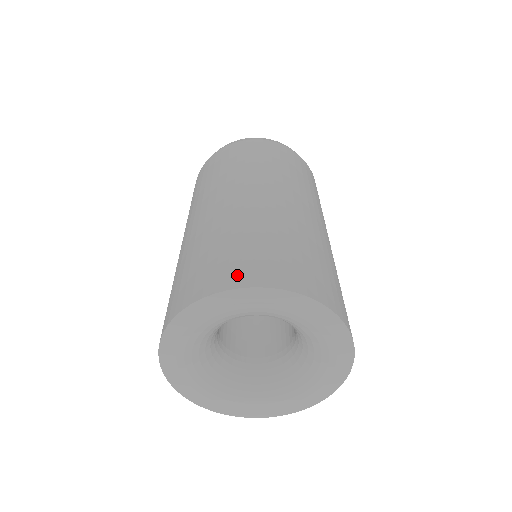
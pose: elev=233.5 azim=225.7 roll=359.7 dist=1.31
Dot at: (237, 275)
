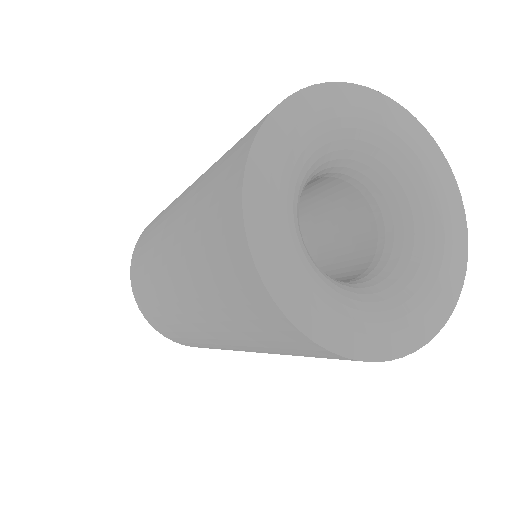
Dot at: (259, 122)
